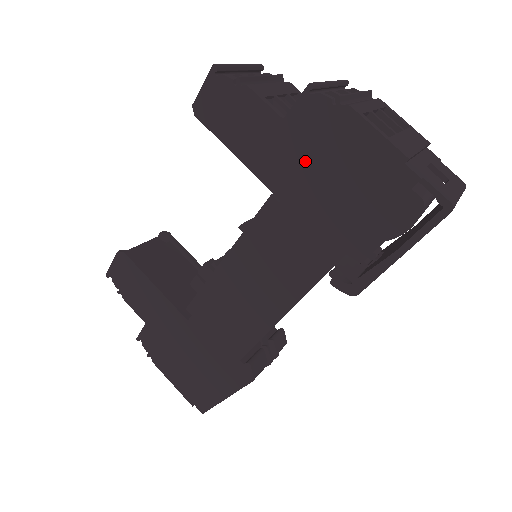
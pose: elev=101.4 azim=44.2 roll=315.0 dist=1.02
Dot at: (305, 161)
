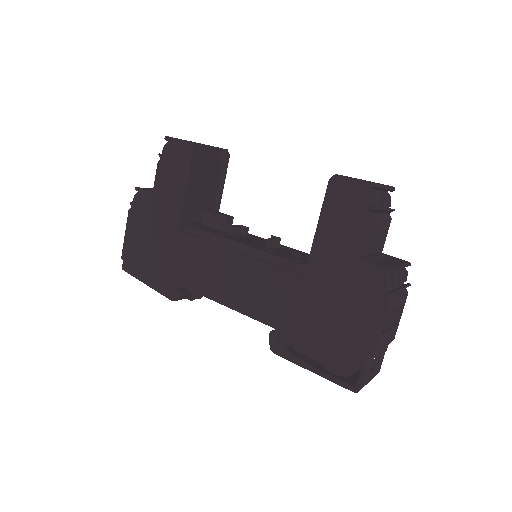
Dot at: (339, 285)
